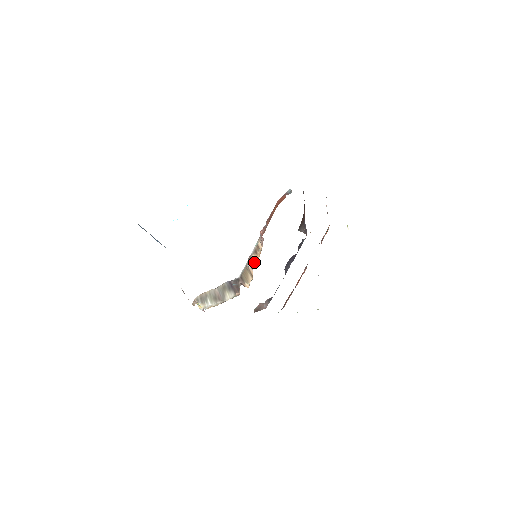
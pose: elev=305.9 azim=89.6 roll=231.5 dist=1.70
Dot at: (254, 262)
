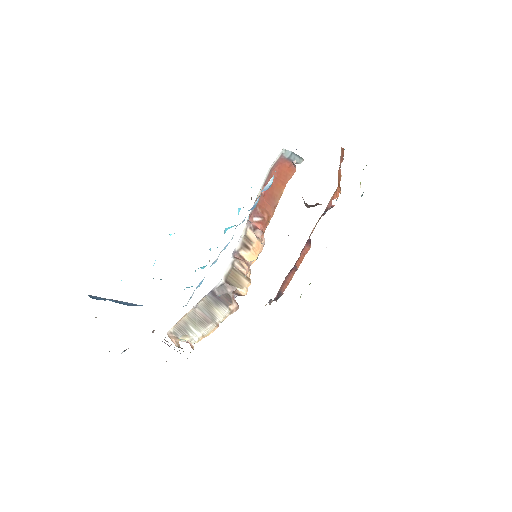
Dot at: occluded
